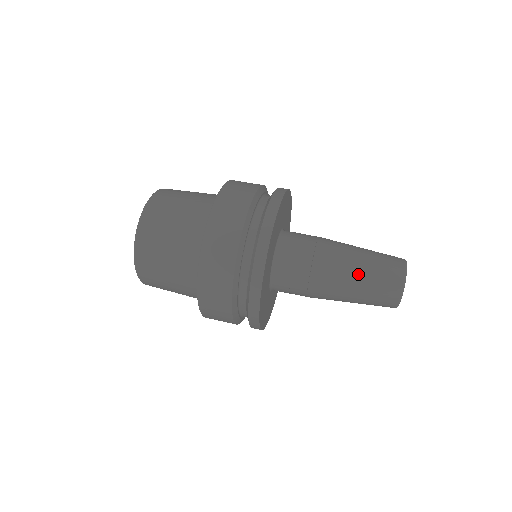
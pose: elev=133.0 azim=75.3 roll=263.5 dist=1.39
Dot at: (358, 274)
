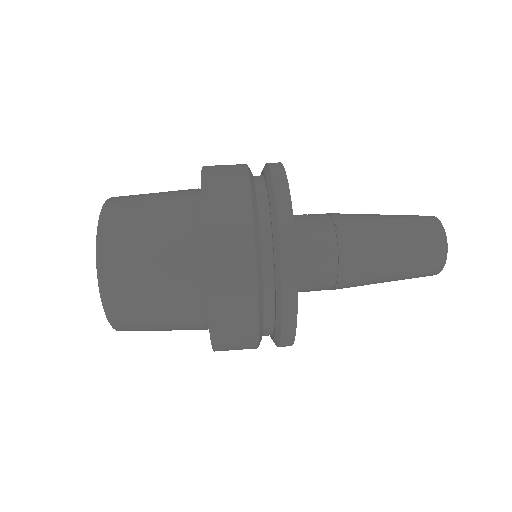
Dot at: (393, 266)
